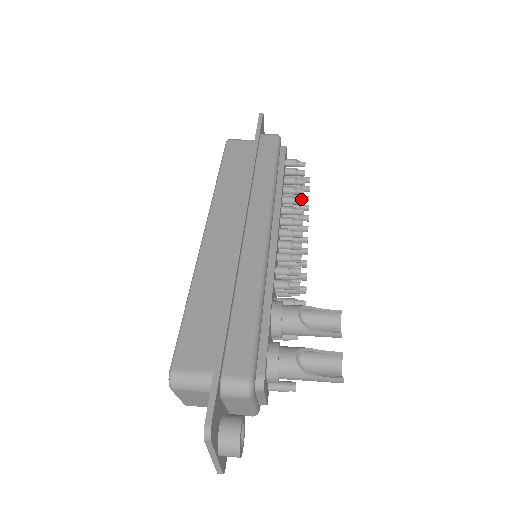
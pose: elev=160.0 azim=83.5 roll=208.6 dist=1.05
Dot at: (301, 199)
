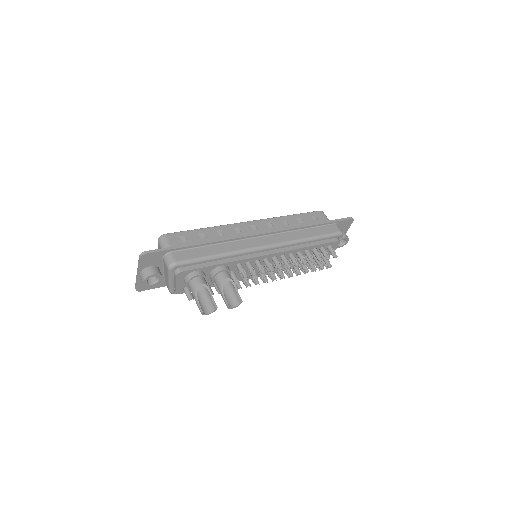
Dot at: (306, 262)
